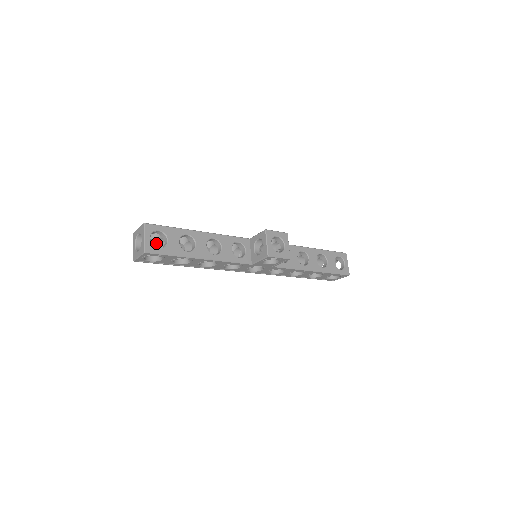
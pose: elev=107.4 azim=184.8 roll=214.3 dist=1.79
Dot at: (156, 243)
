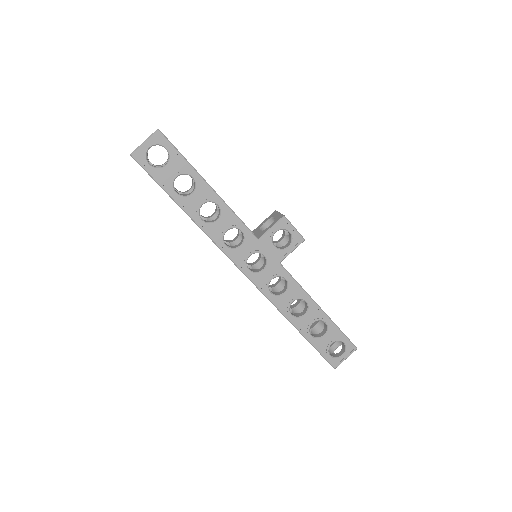
Dot at: occluded
